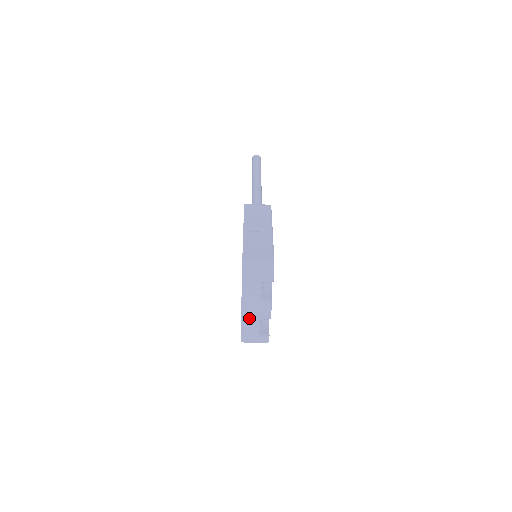
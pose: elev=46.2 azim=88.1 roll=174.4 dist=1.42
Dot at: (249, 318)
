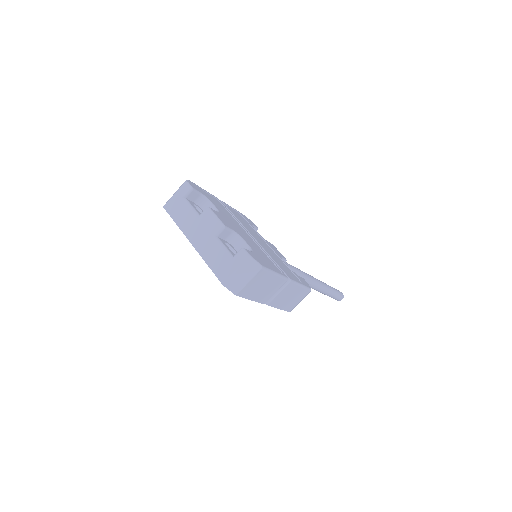
Dot at: (204, 245)
